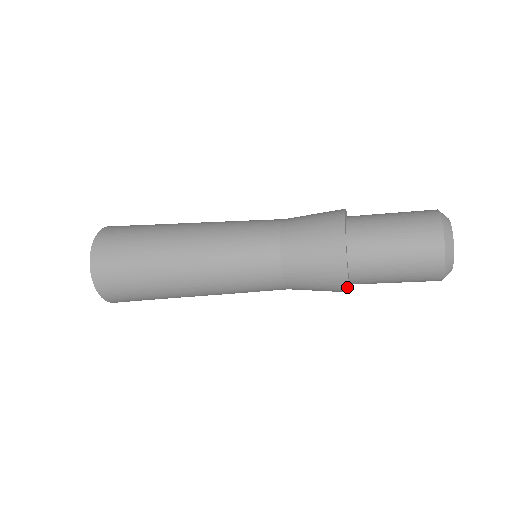
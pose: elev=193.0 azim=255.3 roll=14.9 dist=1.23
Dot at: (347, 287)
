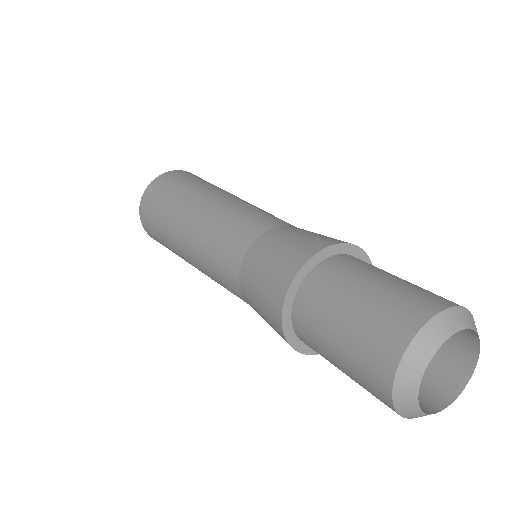
Dot at: (285, 339)
